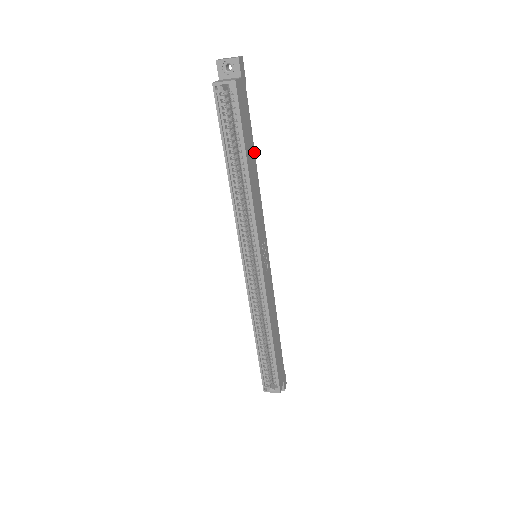
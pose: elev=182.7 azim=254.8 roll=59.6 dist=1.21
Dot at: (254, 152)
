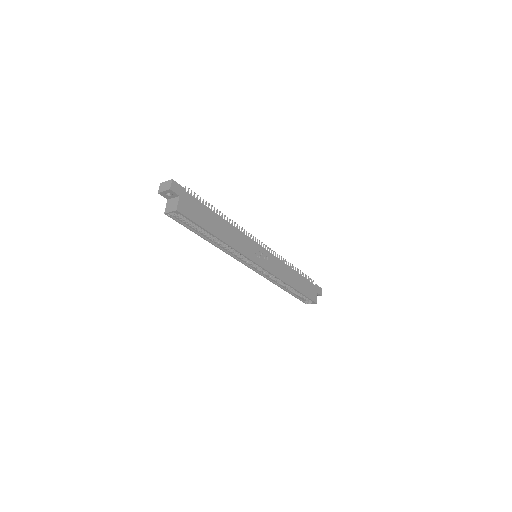
Dot at: (217, 215)
